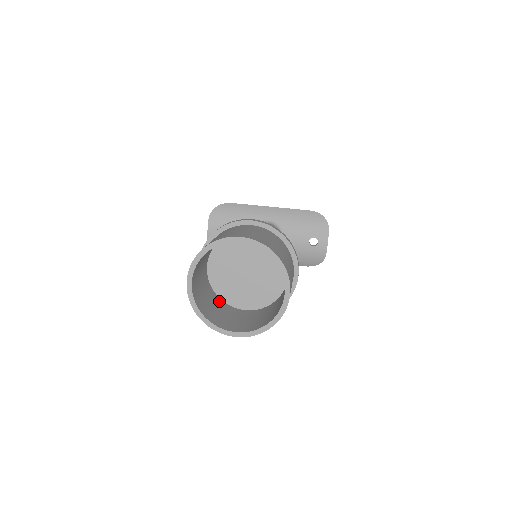
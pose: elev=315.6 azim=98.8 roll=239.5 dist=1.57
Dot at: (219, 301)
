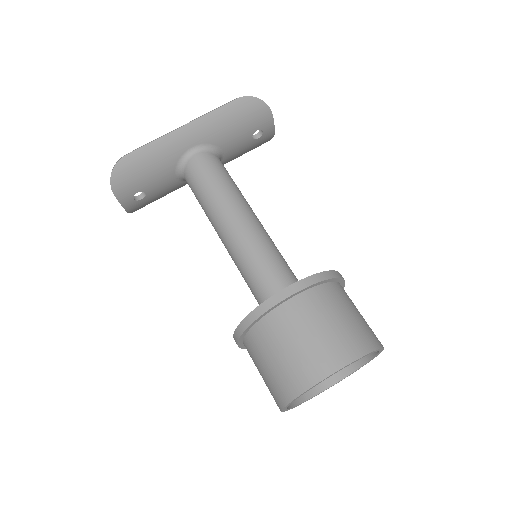
Dot at: occluded
